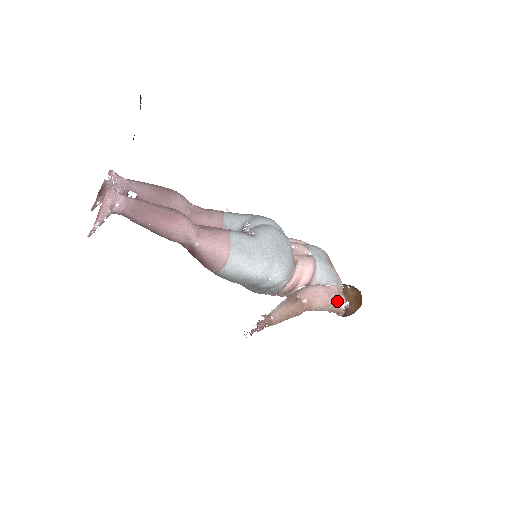
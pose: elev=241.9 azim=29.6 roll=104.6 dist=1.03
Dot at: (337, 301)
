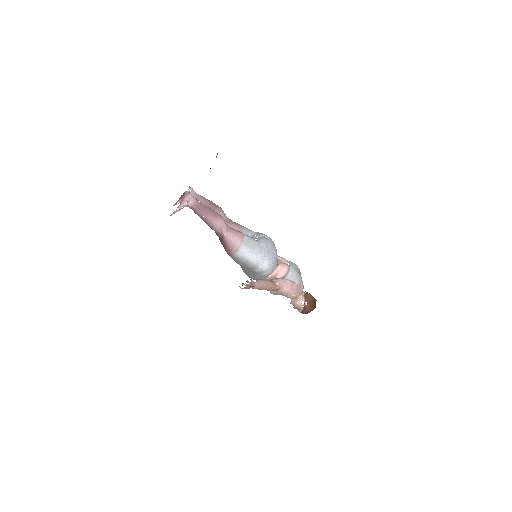
Dot at: (298, 294)
